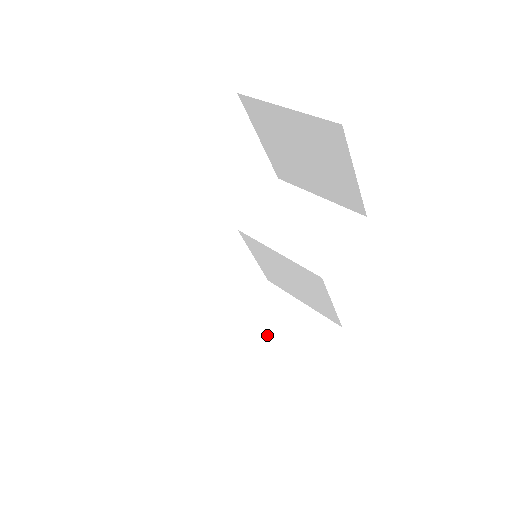
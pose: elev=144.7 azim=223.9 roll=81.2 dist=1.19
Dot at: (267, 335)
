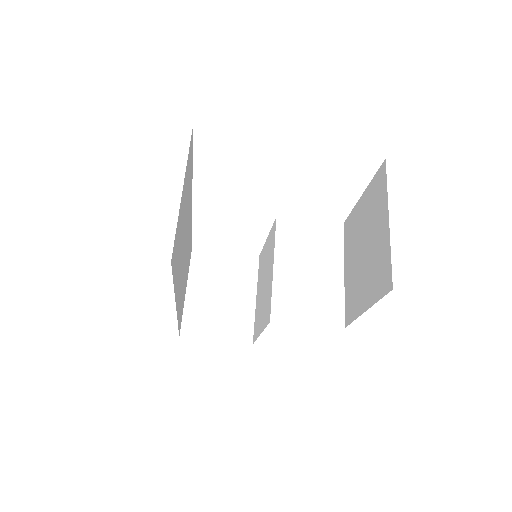
Dot at: (212, 286)
